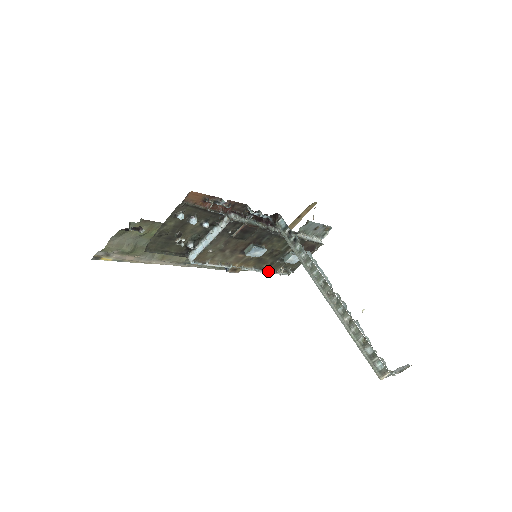
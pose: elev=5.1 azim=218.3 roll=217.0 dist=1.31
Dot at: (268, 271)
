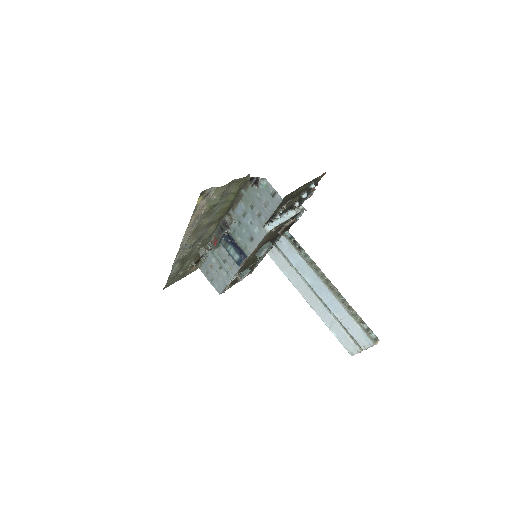
Dot at: occluded
